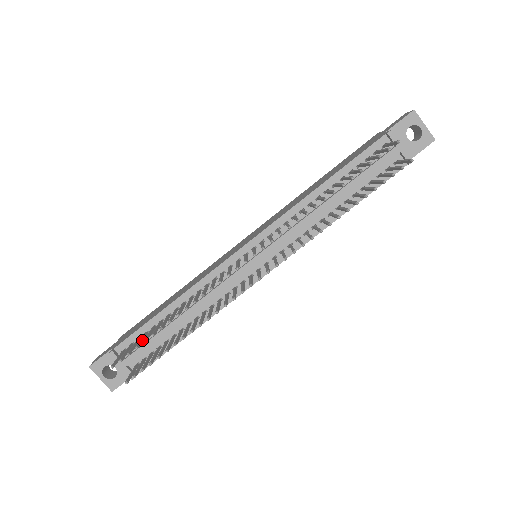
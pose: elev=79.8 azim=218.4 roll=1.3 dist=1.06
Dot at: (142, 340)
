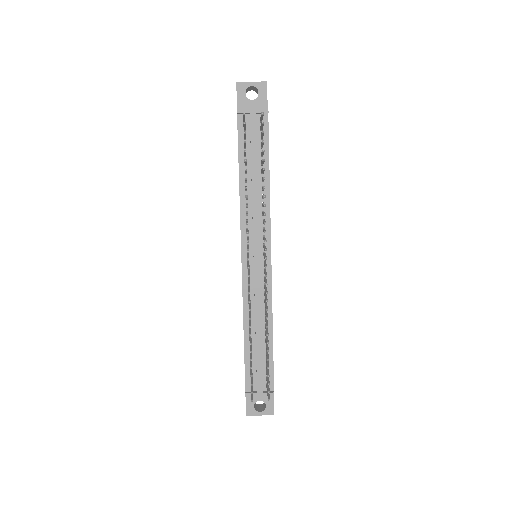
Dot at: (251, 370)
